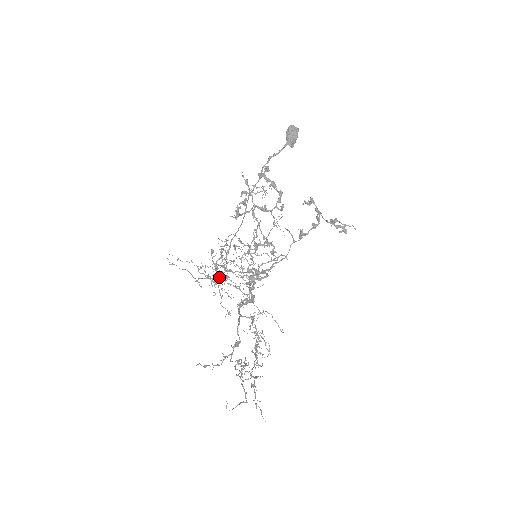
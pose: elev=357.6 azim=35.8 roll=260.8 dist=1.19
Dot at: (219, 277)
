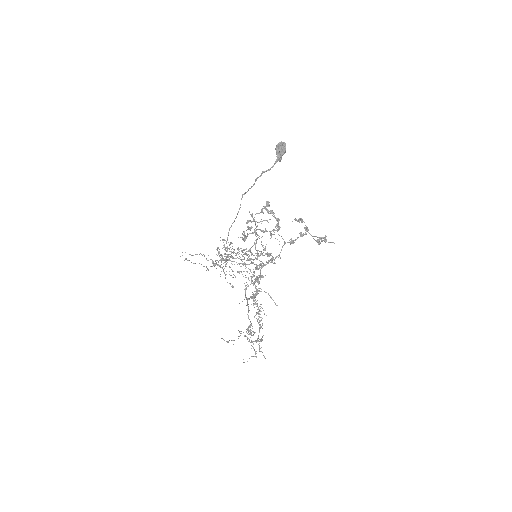
Dot at: (222, 260)
